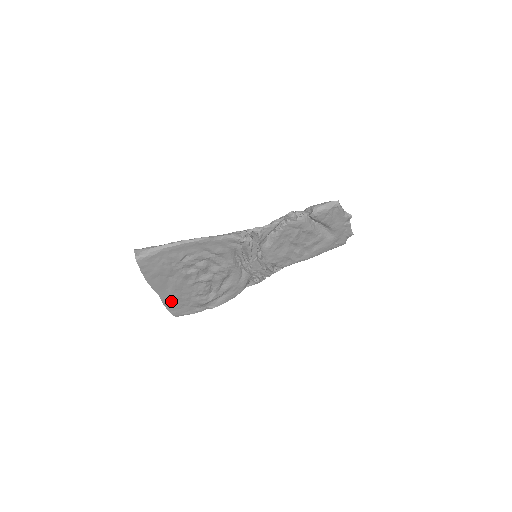
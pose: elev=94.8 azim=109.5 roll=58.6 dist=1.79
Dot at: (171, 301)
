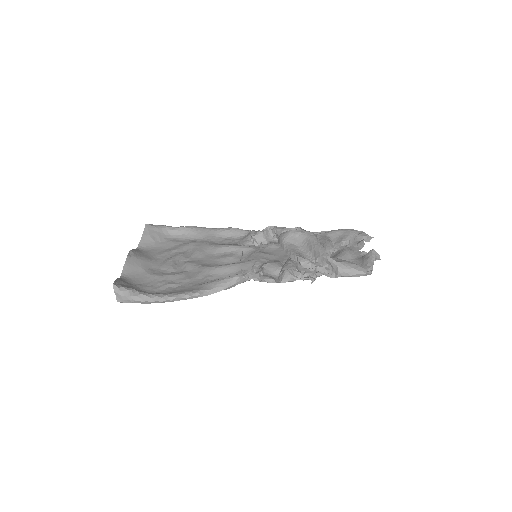
Dot at: occluded
